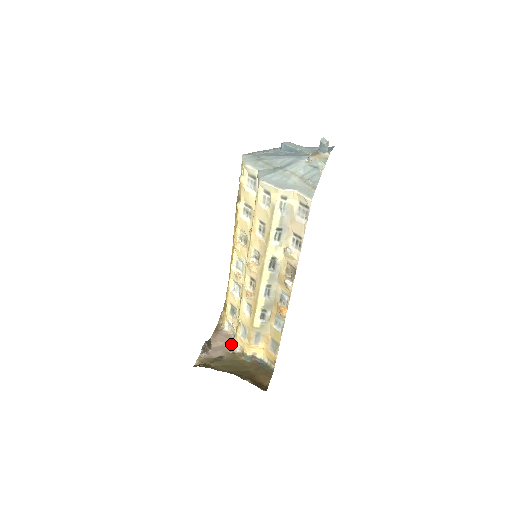
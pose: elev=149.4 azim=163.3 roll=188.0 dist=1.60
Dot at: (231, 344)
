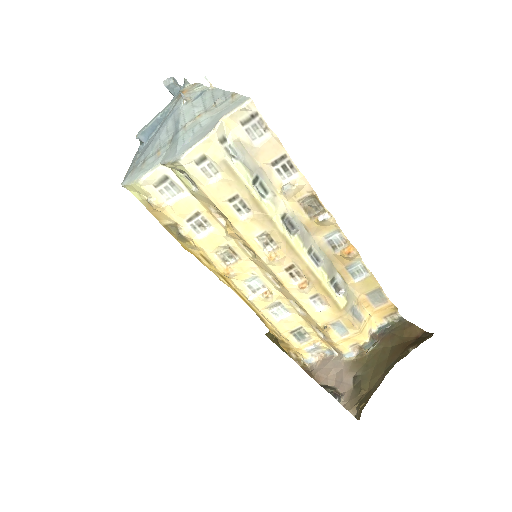
Dot at: (340, 360)
